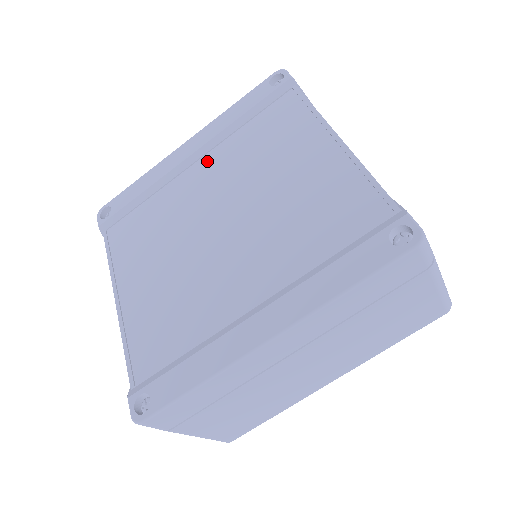
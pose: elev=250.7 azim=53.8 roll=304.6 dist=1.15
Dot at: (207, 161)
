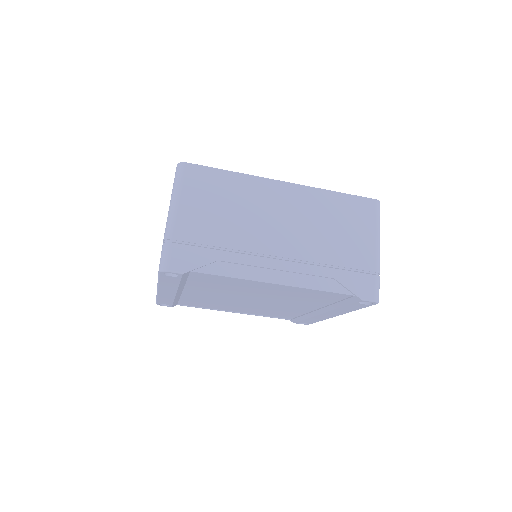
Dot at: occluded
